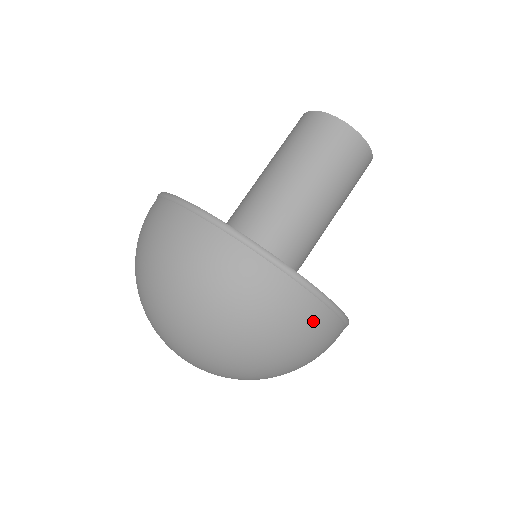
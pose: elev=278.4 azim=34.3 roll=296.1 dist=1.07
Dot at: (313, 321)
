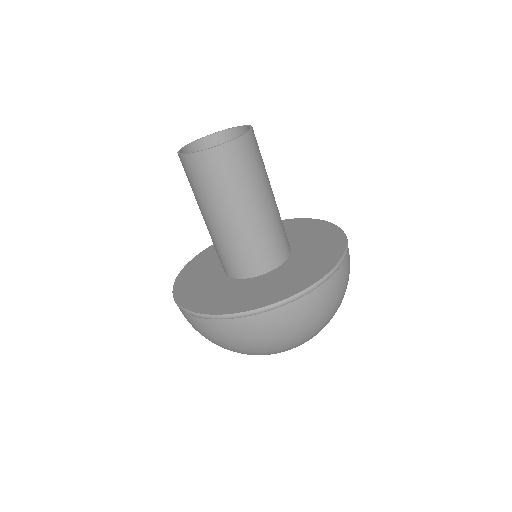
Dot at: (290, 316)
